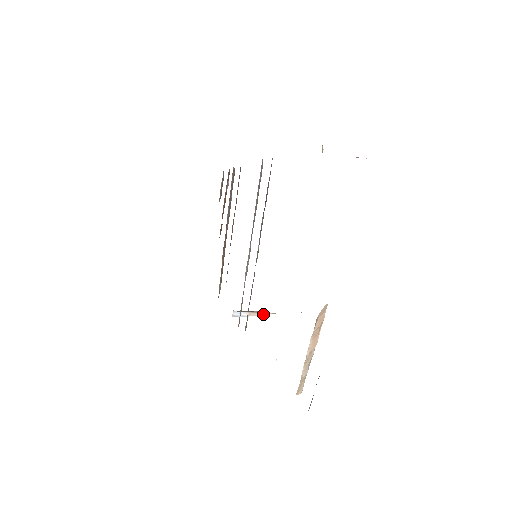
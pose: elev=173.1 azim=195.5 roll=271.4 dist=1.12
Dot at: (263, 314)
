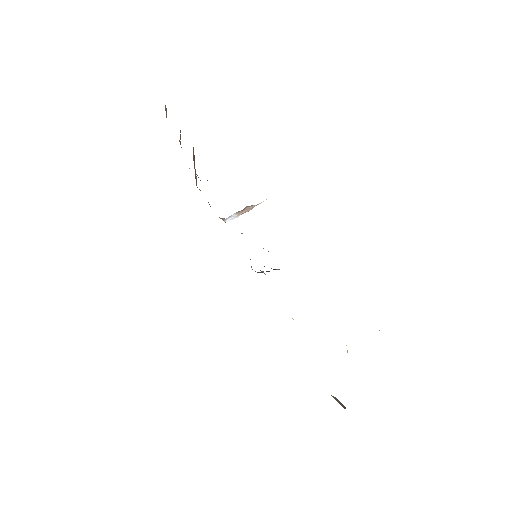
Dot at: (251, 209)
